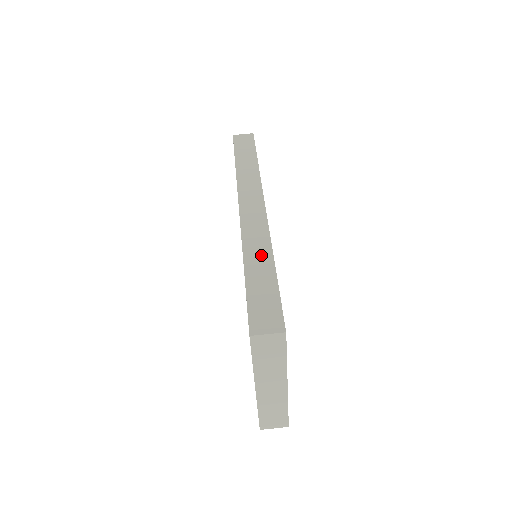
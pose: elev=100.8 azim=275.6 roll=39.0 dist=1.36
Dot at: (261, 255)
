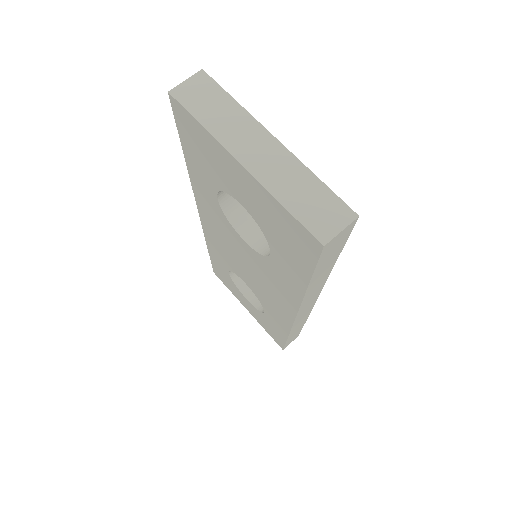
Dot at: occluded
